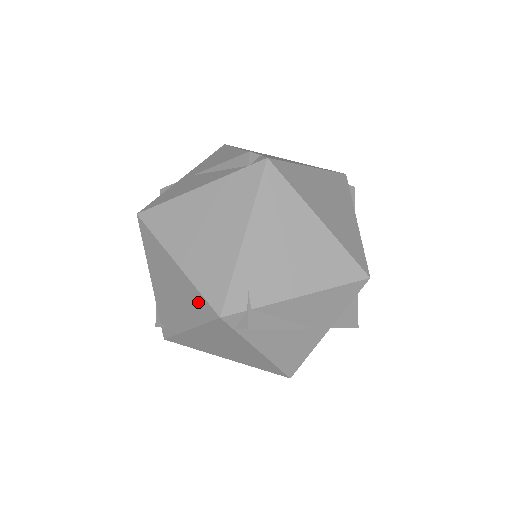
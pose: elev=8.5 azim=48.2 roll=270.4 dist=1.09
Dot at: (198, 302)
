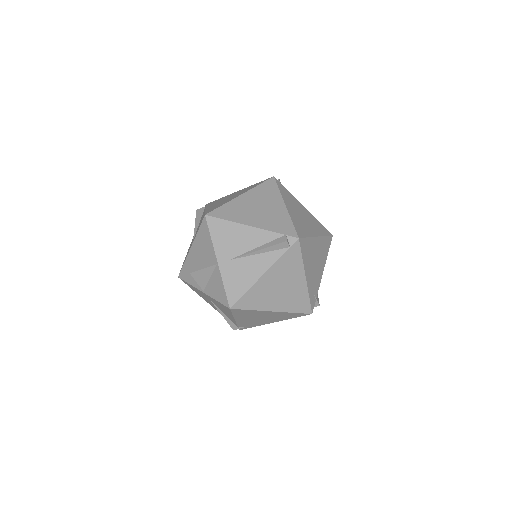
Dot at: (292, 315)
